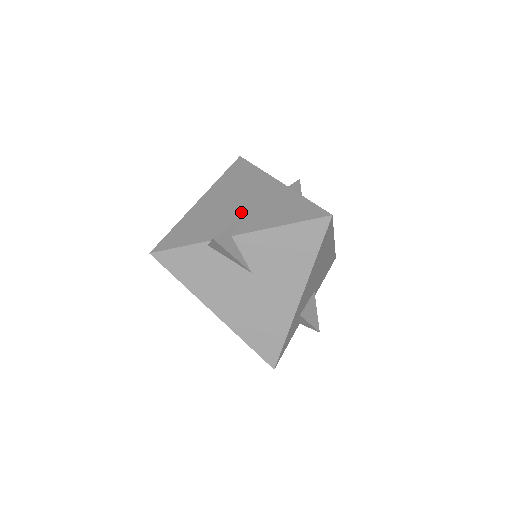
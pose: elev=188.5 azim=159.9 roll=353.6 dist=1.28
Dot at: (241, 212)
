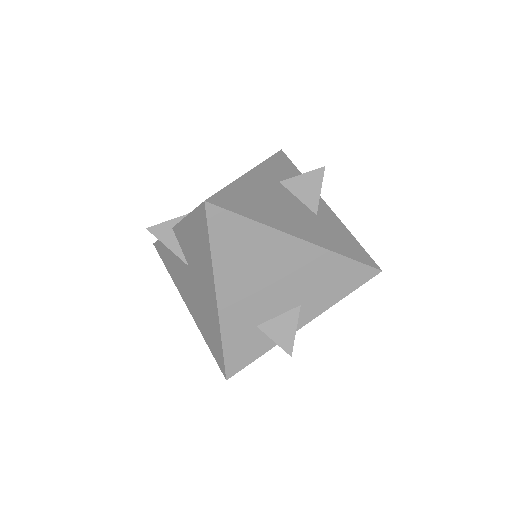
Dot at: occluded
